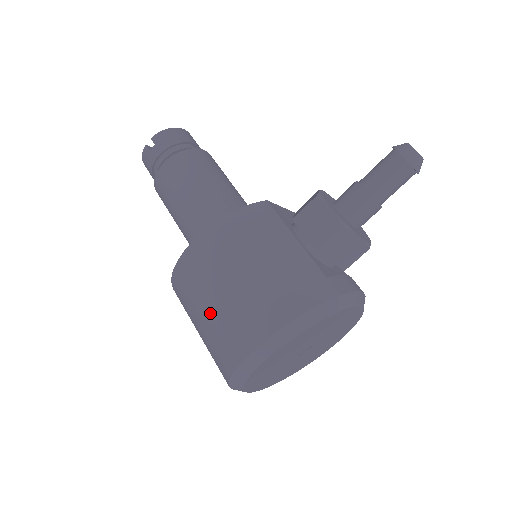
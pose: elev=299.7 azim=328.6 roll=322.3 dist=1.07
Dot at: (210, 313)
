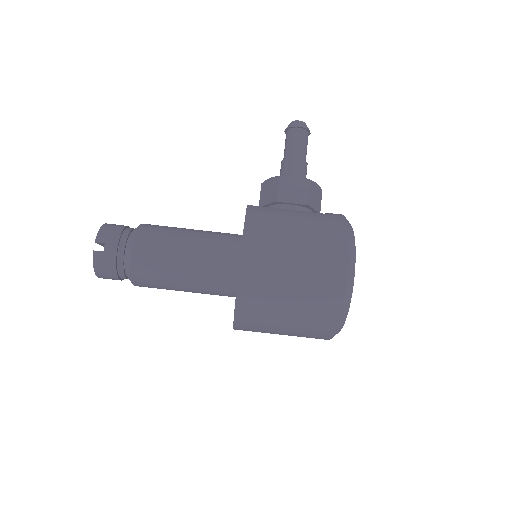
Dot at: (296, 286)
